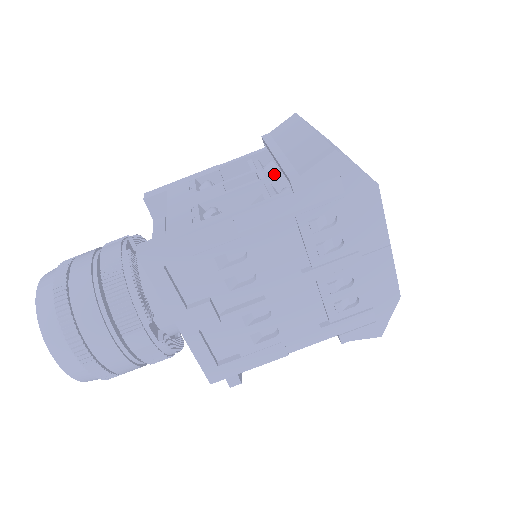
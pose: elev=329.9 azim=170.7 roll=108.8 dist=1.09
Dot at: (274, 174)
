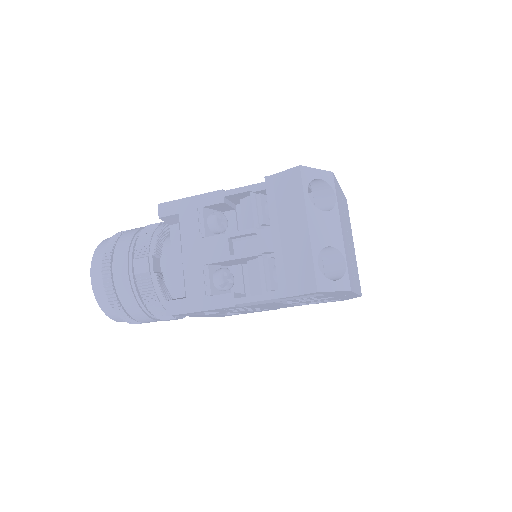
Dot at: occluded
